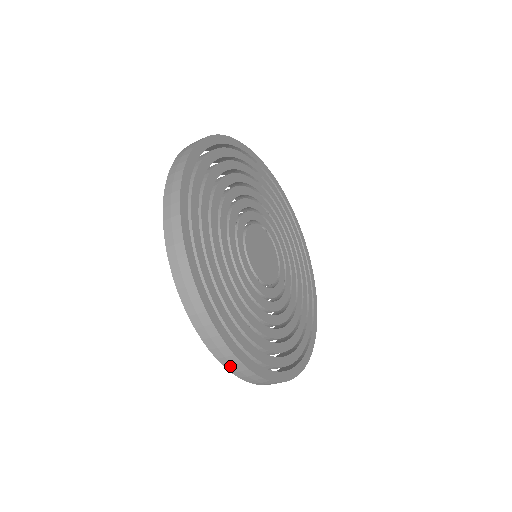
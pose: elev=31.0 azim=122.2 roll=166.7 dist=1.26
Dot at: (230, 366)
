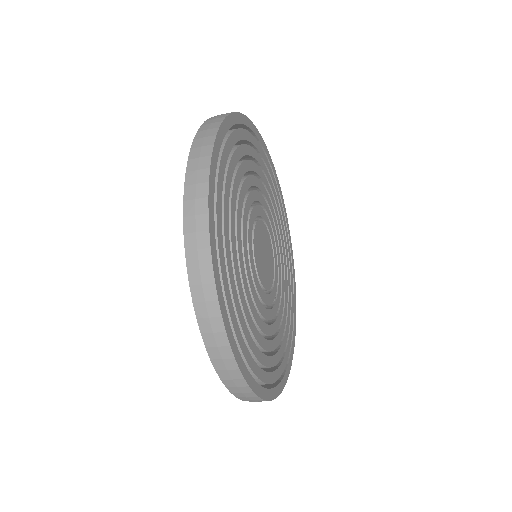
Dot at: (213, 348)
